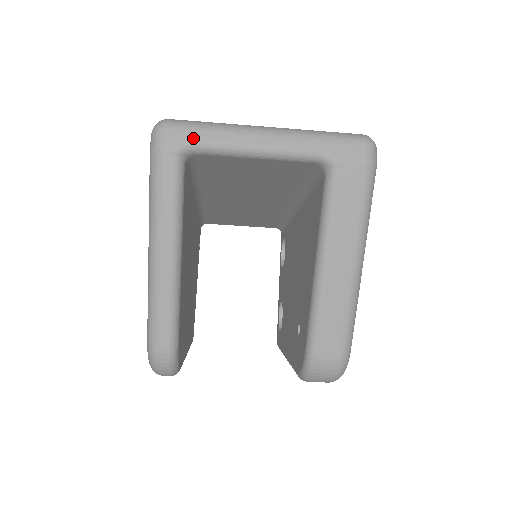
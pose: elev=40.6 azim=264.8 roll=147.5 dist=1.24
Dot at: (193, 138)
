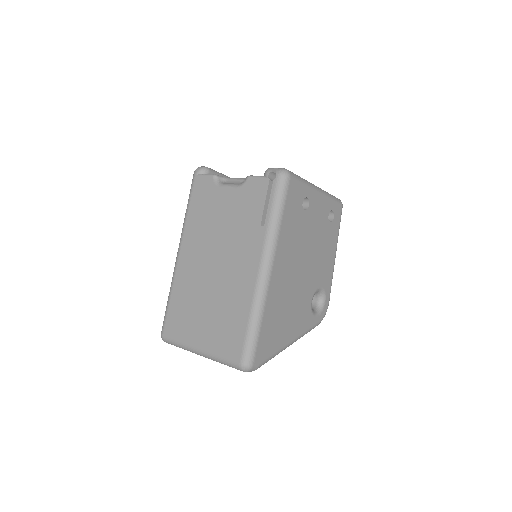
Dot at: occluded
